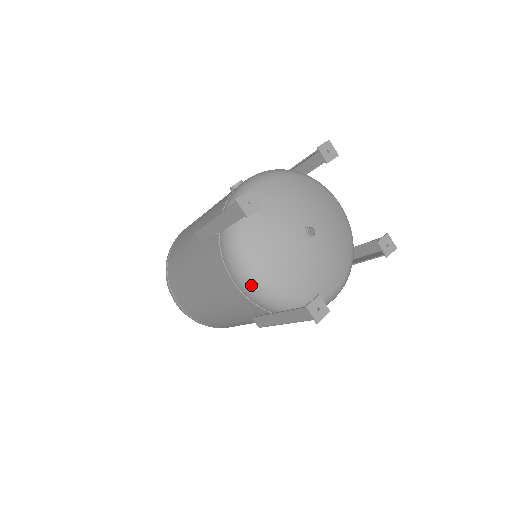
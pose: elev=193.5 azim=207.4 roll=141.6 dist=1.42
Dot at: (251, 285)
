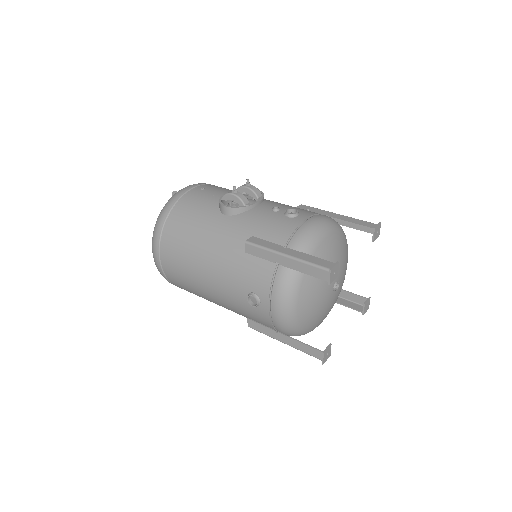
Dot at: occluded
